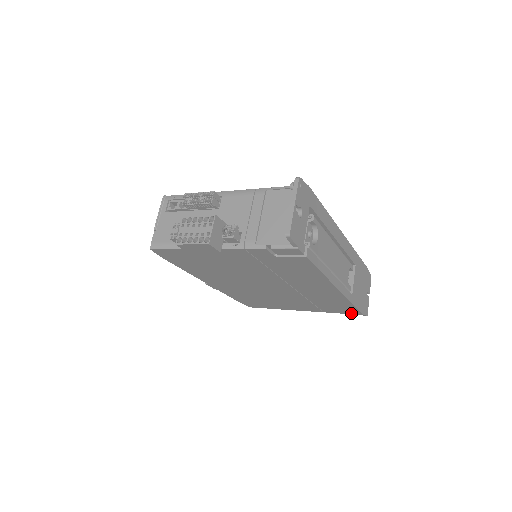
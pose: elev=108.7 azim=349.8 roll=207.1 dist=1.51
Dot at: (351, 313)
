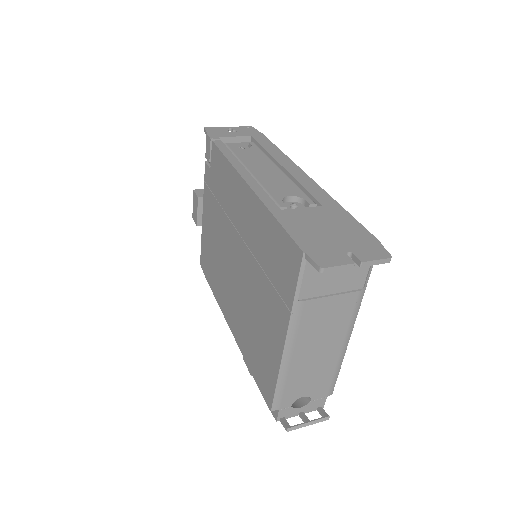
Dot at: (297, 267)
